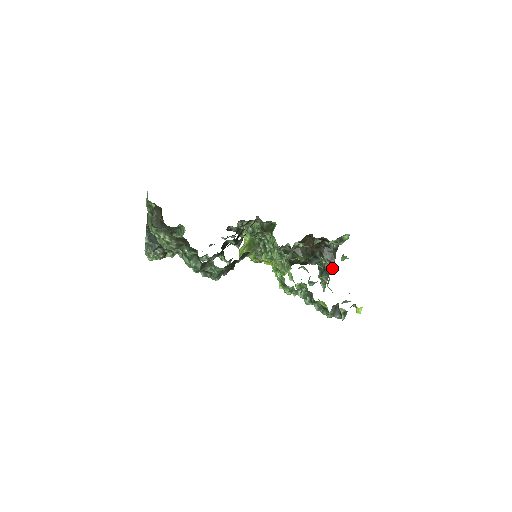
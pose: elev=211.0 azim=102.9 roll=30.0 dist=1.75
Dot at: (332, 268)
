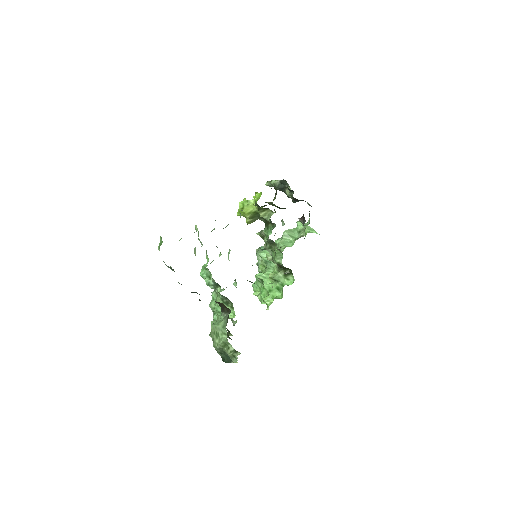
Dot at: occluded
